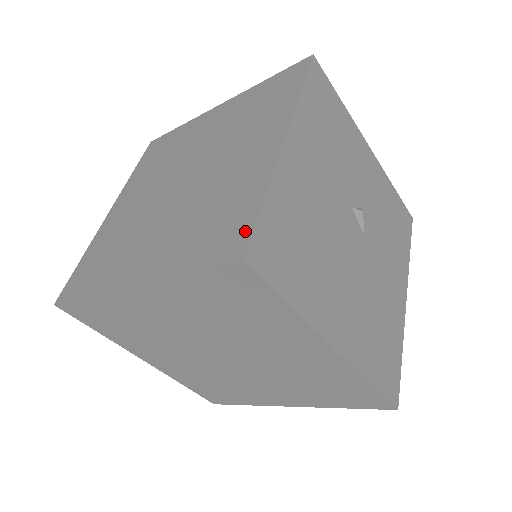
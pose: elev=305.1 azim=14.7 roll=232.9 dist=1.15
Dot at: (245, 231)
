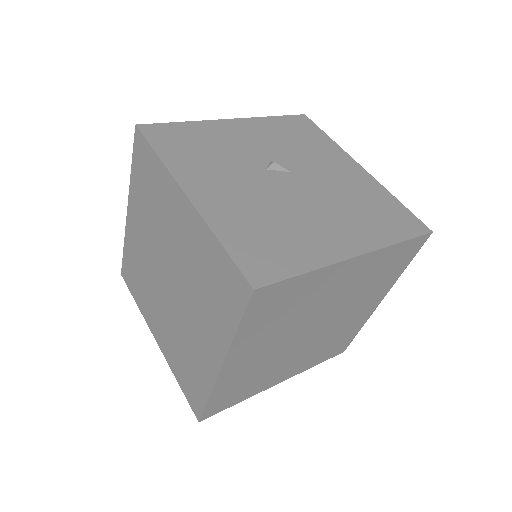
Dot at: (234, 273)
